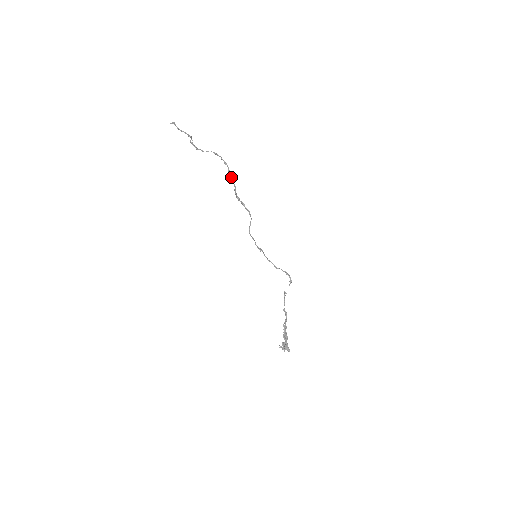
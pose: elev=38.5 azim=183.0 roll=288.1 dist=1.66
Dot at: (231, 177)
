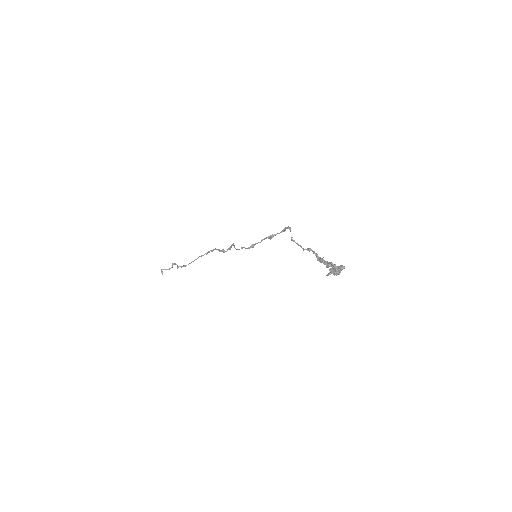
Dot at: (213, 250)
